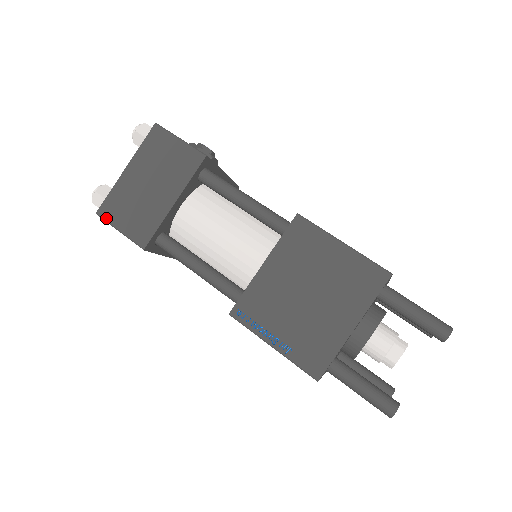
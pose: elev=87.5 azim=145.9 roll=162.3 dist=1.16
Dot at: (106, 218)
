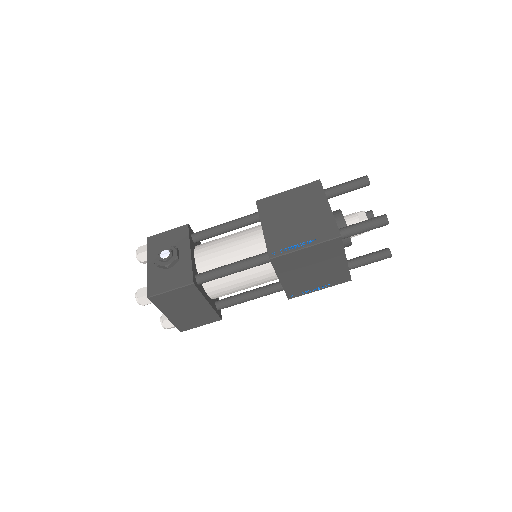
Dot at: (188, 329)
